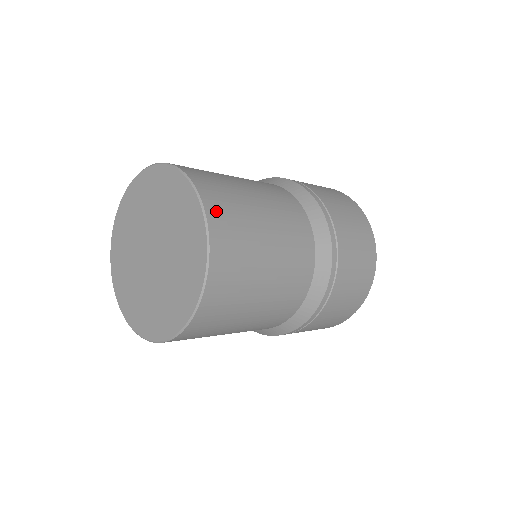
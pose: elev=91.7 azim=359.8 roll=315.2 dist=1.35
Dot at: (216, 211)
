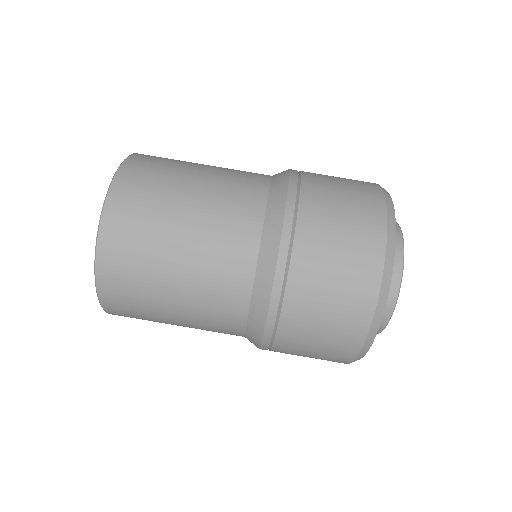
Dot at: (111, 242)
